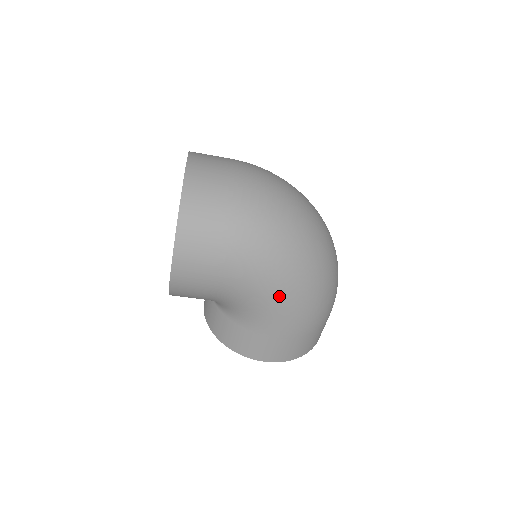
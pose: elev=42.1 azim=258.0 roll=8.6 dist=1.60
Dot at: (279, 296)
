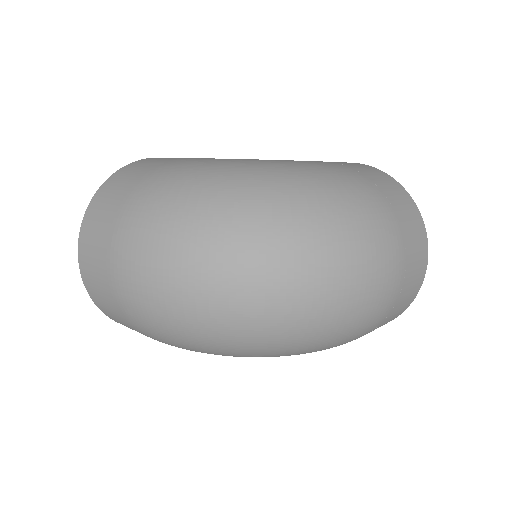
Dot at: occluded
